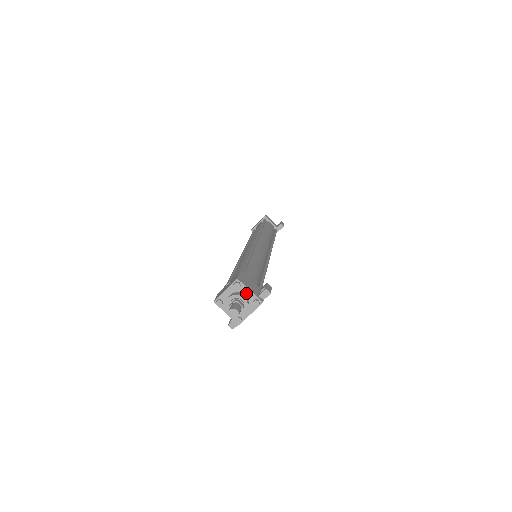
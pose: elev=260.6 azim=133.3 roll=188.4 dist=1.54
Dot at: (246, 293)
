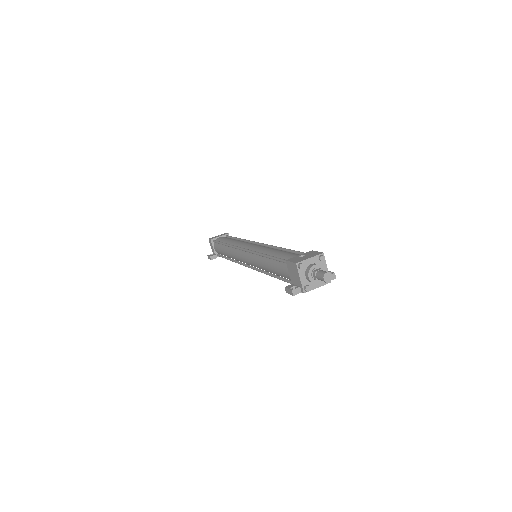
Dot at: occluded
